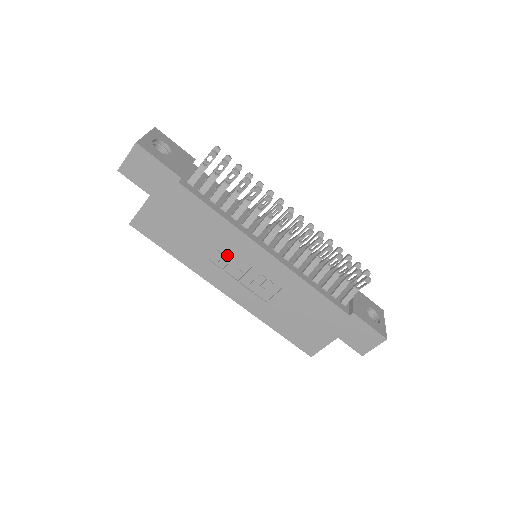
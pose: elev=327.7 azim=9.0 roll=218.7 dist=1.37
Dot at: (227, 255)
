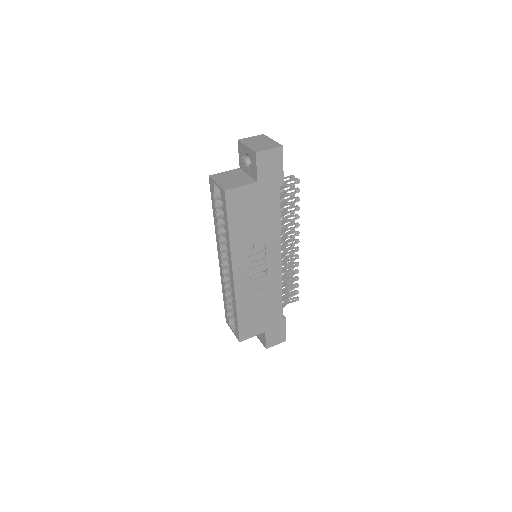
Dot at: (260, 248)
